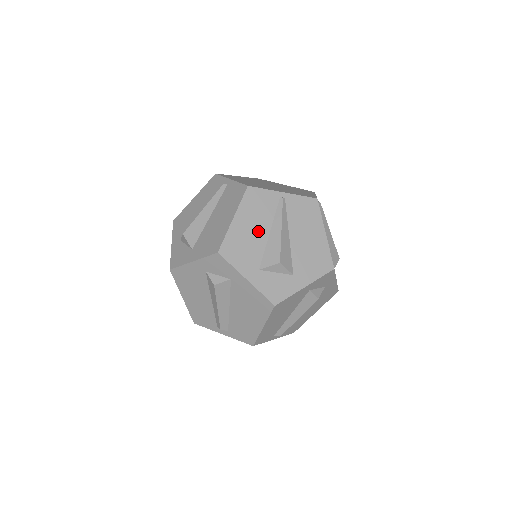
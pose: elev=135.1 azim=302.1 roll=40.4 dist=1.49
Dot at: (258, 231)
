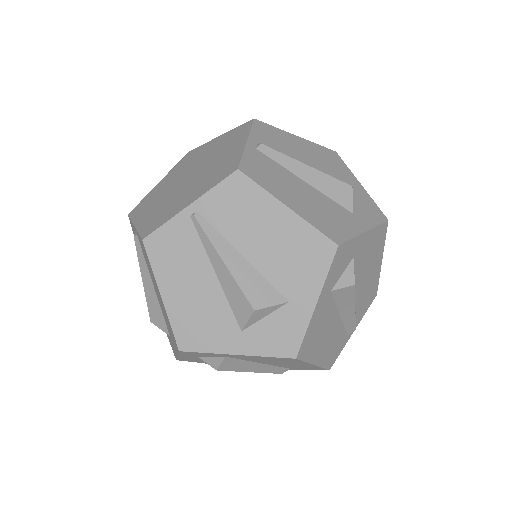
Dot at: (201, 285)
